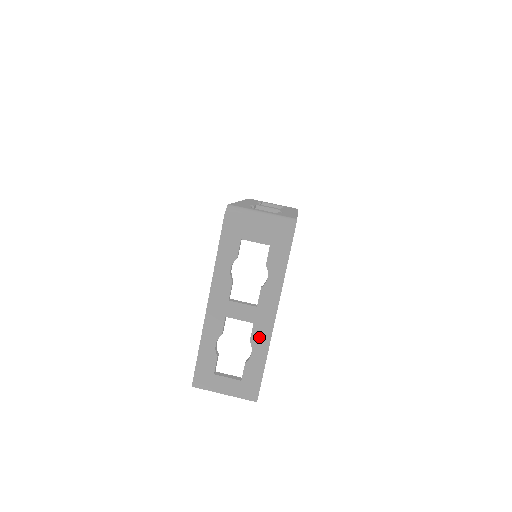
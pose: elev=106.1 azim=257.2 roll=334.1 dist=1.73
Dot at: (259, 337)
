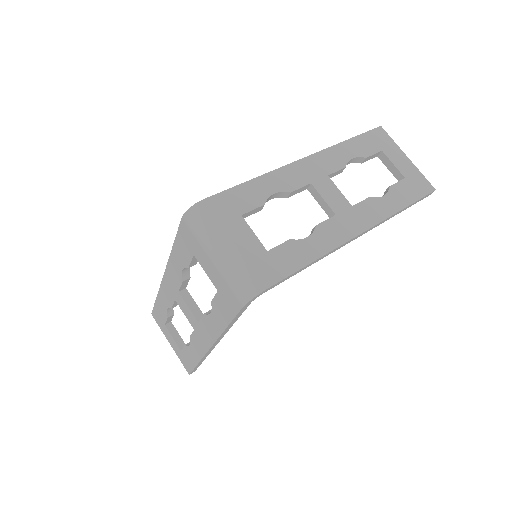
Dot at: (197, 343)
